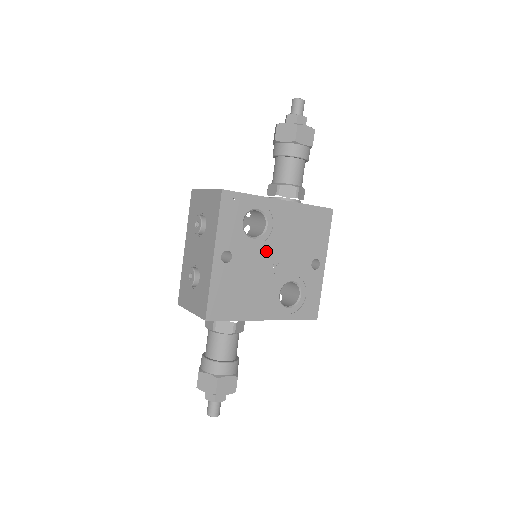
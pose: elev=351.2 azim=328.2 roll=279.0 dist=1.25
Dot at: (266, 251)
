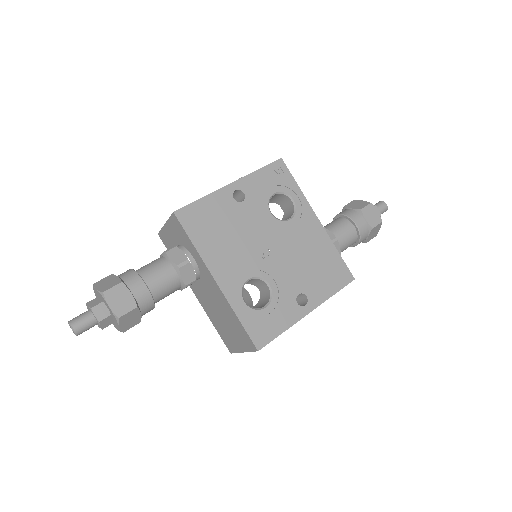
Dot at: (272, 233)
